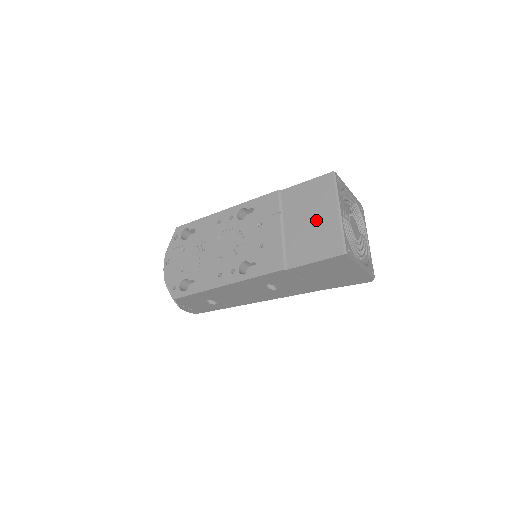
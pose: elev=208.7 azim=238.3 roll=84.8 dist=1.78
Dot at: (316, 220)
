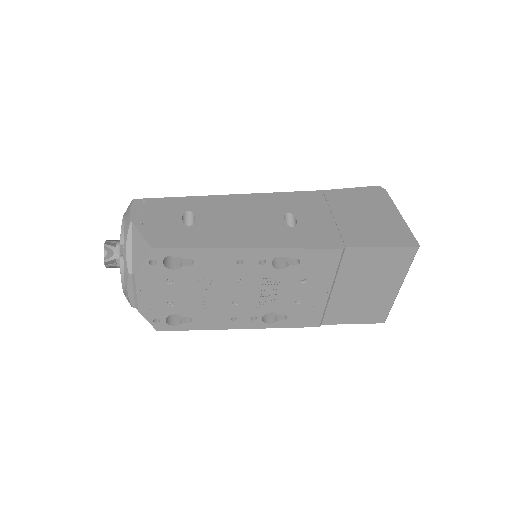
Dot at: (373, 291)
